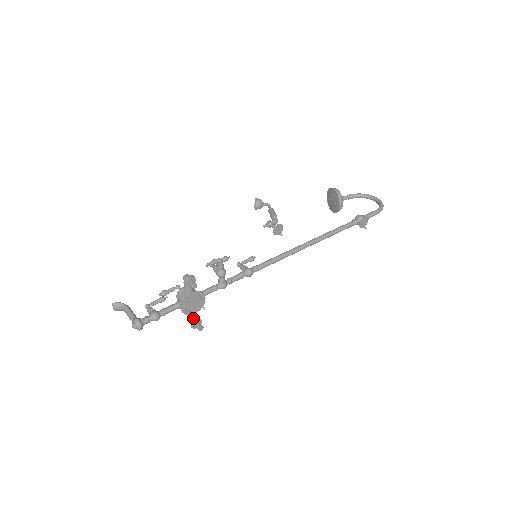
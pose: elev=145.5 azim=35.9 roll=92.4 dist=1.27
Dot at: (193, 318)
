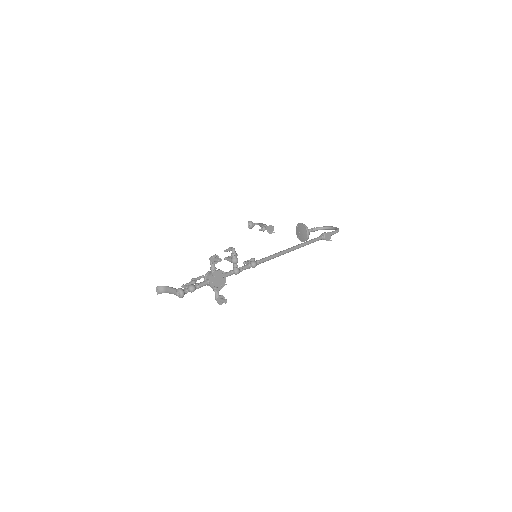
Dot at: (218, 296)
